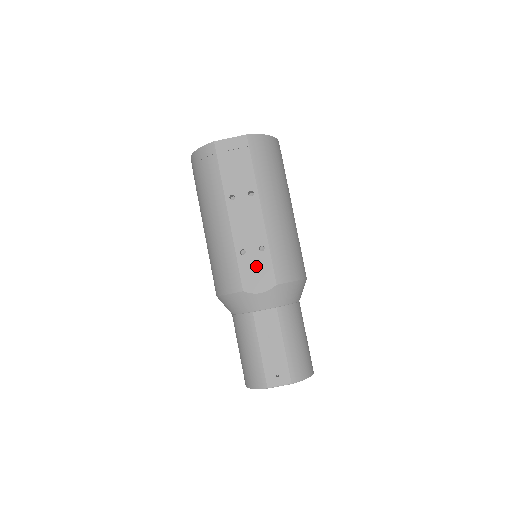
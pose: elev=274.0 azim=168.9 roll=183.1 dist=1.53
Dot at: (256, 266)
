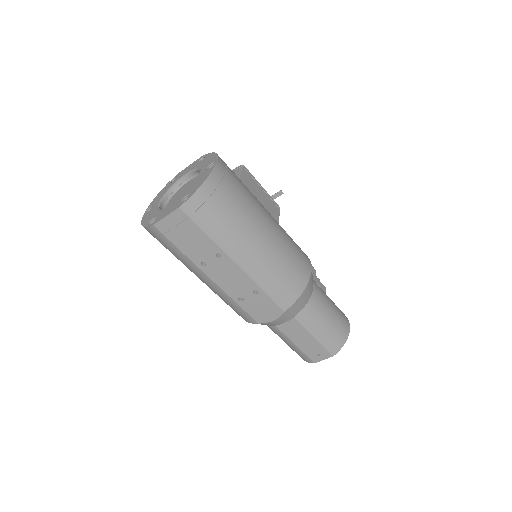
Dot at: (258, 305)
